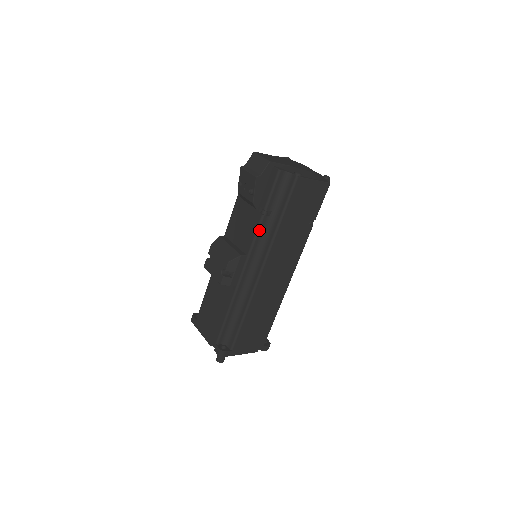
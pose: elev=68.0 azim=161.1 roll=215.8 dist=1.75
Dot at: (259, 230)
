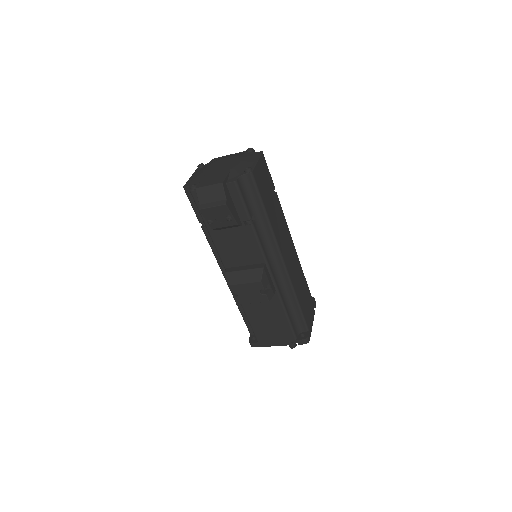
Dot at: (258, 237)
